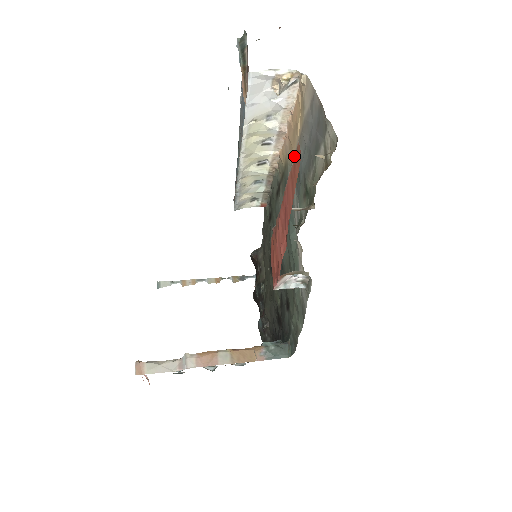
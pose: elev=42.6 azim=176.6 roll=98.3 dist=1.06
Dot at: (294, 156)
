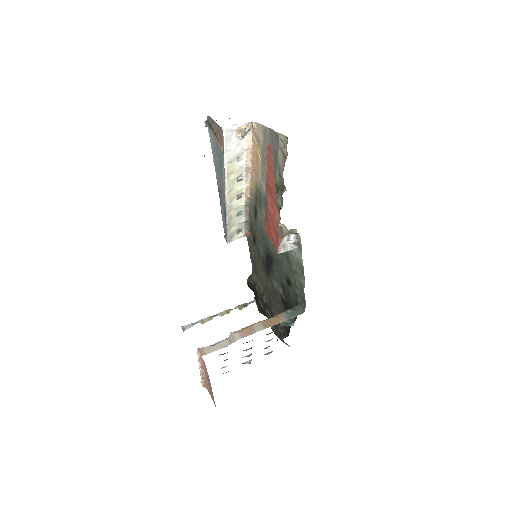
Dot at: (261, 176)
